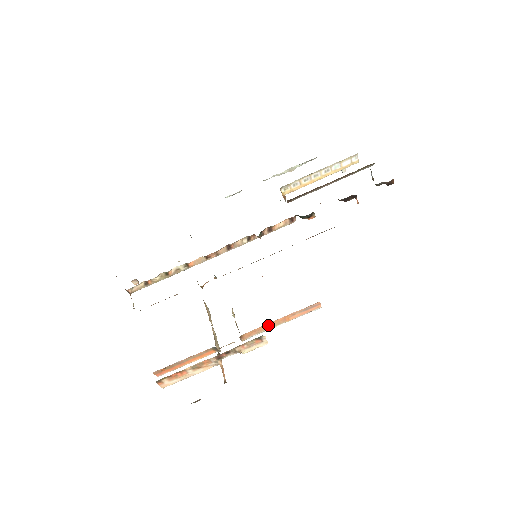
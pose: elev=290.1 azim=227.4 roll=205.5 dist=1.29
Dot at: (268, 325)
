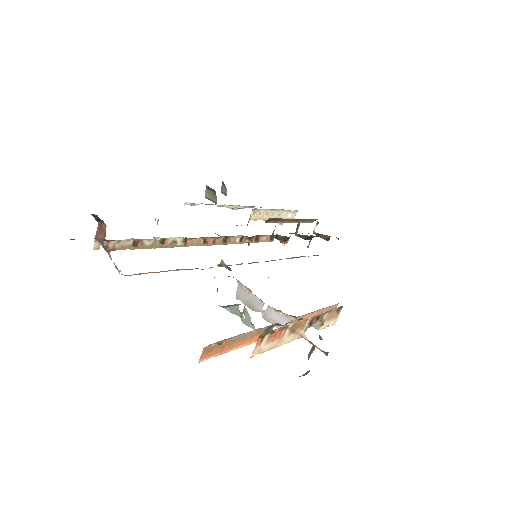
Dot at: (305, 317)
